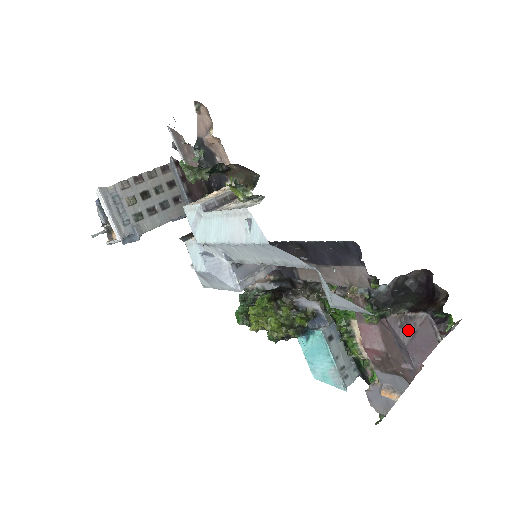
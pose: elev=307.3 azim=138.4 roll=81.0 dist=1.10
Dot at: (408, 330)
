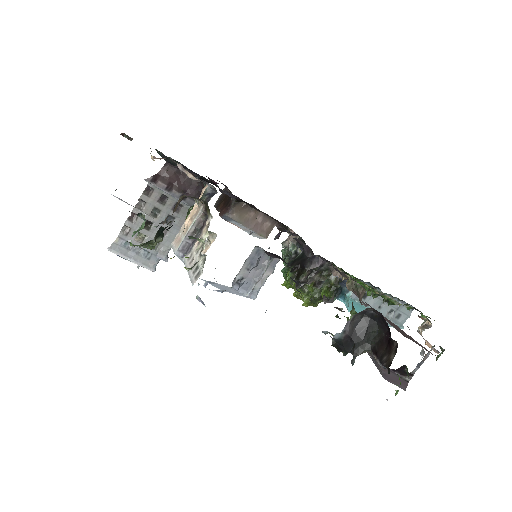
Dot at: (378, 368)
